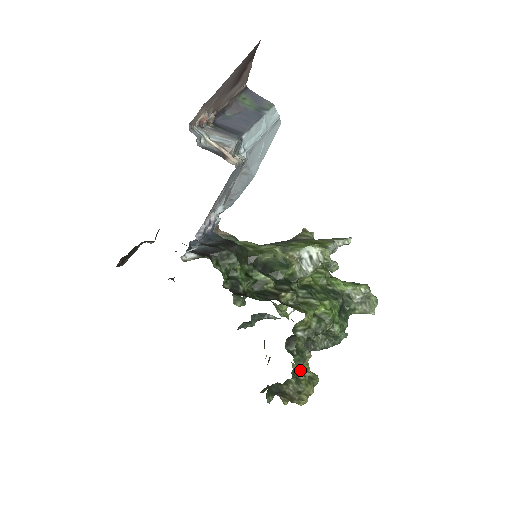
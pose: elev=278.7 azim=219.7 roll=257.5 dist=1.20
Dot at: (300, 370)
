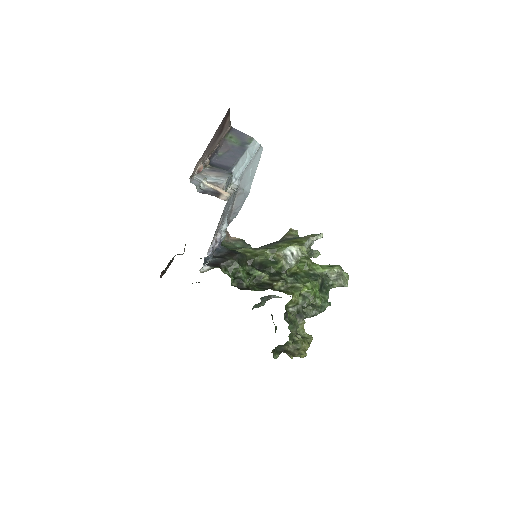
Dot at: (294, 334)
